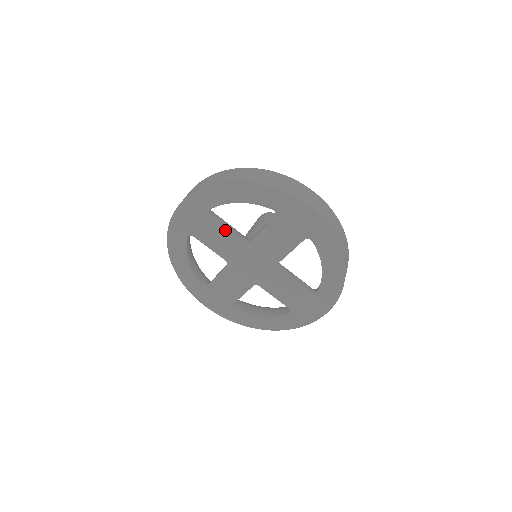
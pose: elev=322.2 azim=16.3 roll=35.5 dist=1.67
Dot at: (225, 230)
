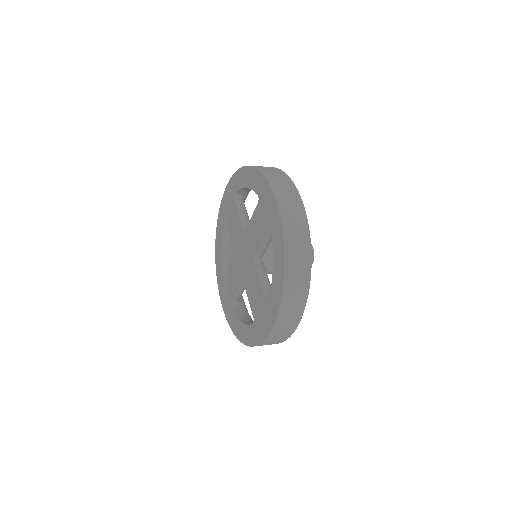
Dot at: (238, 216)
